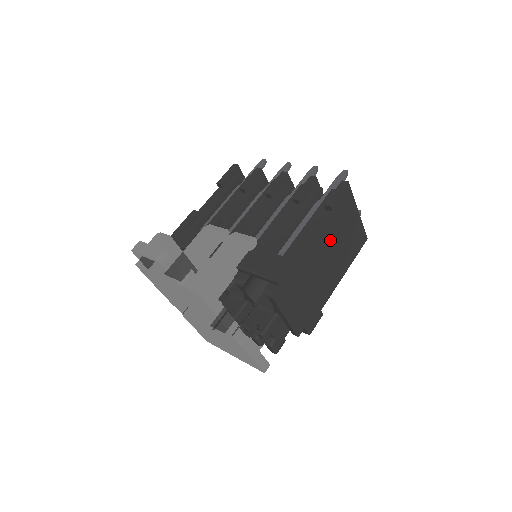
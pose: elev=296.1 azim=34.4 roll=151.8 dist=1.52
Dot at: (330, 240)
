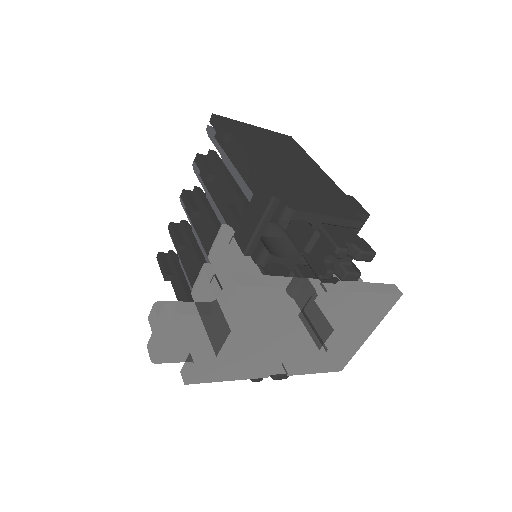
Dot at: (265, 151)
